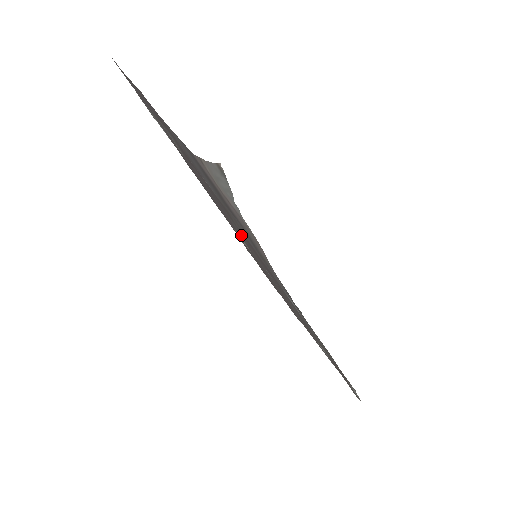
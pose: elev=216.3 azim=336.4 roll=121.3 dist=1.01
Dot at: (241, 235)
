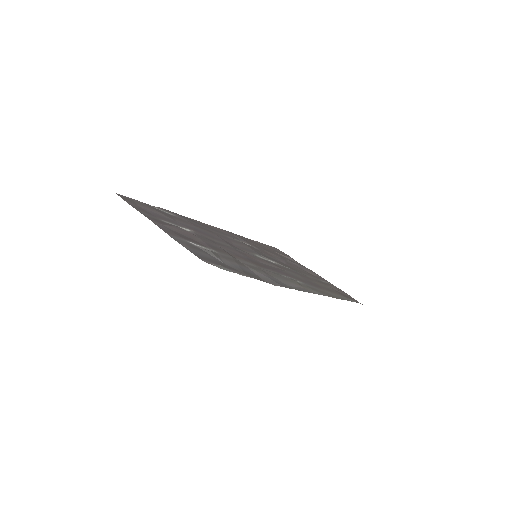
Dot at: (241, 250)
